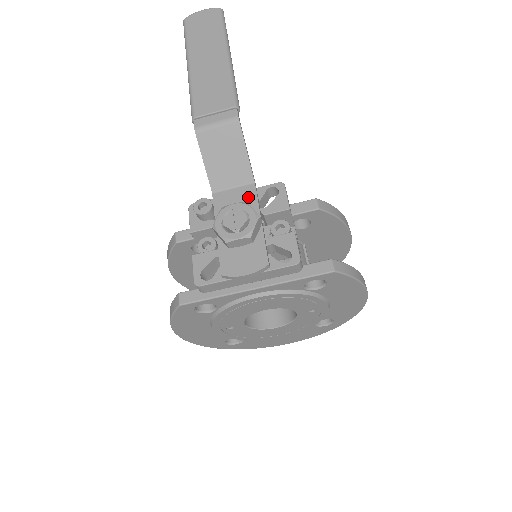
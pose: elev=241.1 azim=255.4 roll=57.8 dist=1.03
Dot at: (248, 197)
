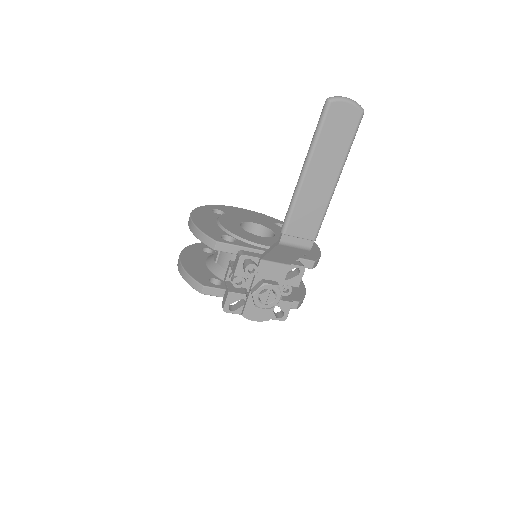
Dot at: (281, 274)
